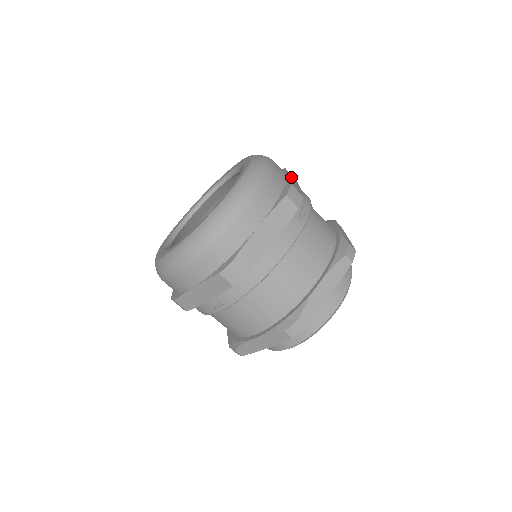
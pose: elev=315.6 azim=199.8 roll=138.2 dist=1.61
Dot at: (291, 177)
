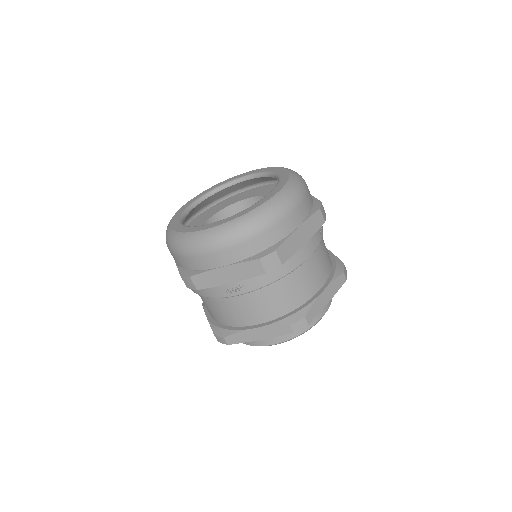
Dot at: occluded
